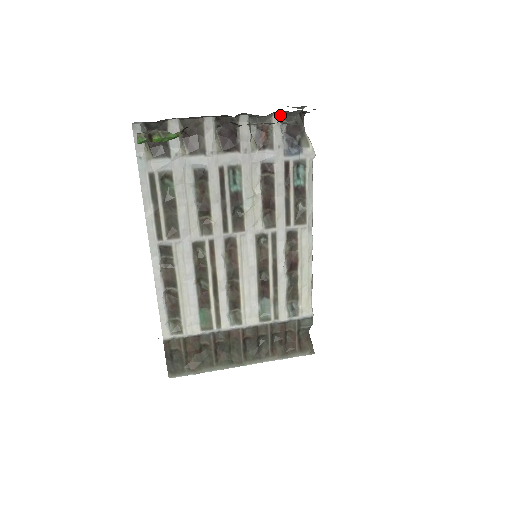
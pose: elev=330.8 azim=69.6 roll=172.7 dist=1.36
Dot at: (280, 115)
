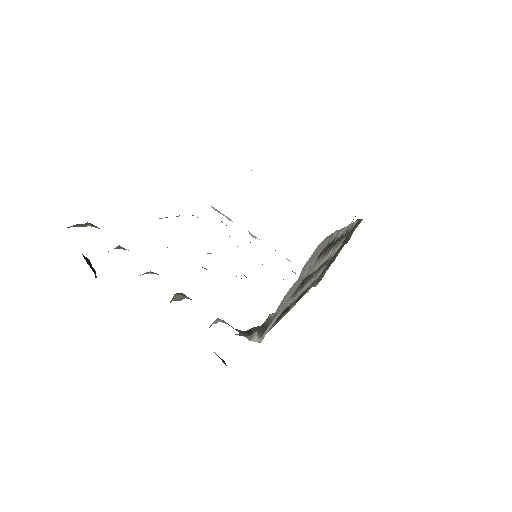
Dot at: occluded
